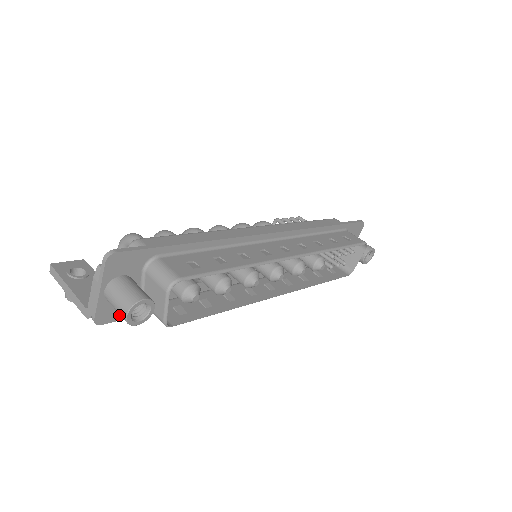
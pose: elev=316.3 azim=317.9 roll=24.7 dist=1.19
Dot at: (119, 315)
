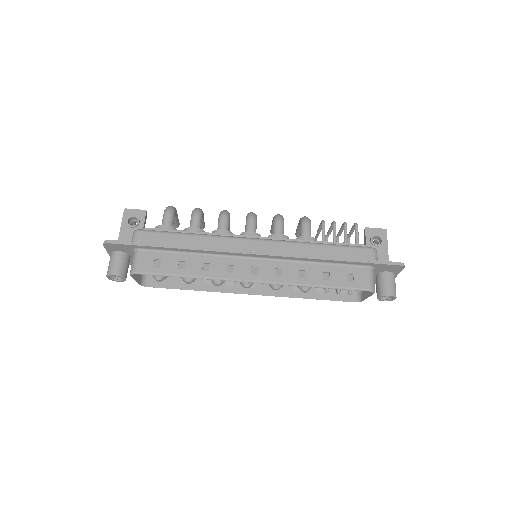
Dot at: (130, 263)
